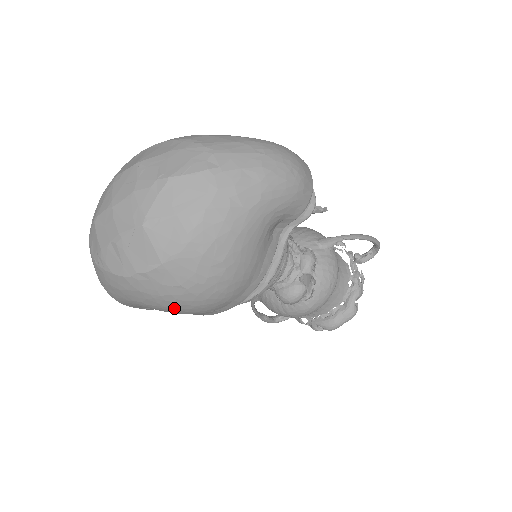
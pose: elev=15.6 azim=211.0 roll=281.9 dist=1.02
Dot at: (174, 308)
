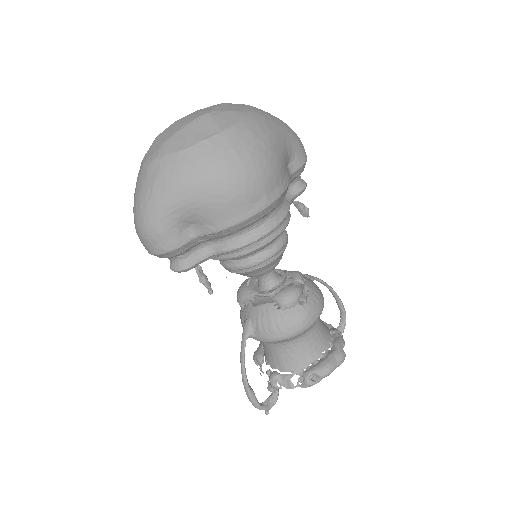
Dot at: (221, 183)
